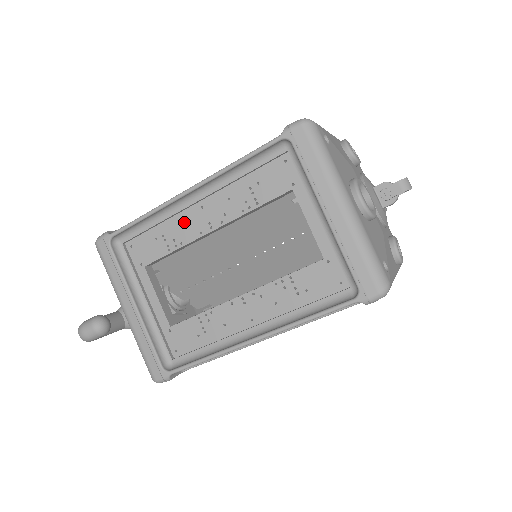
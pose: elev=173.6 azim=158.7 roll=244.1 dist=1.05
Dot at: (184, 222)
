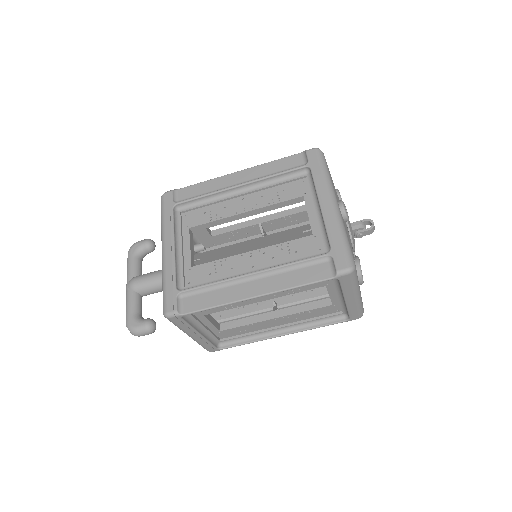
Dot at: occluded
